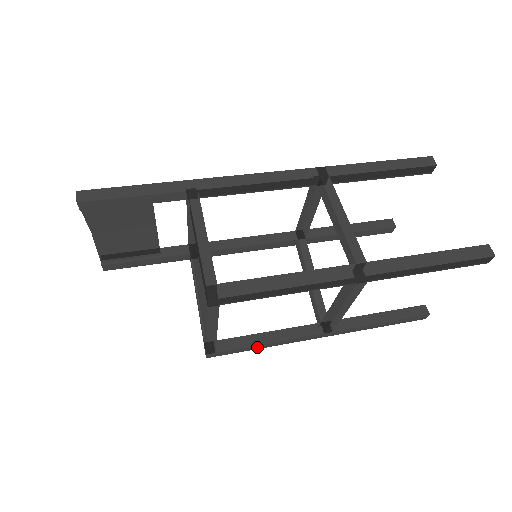
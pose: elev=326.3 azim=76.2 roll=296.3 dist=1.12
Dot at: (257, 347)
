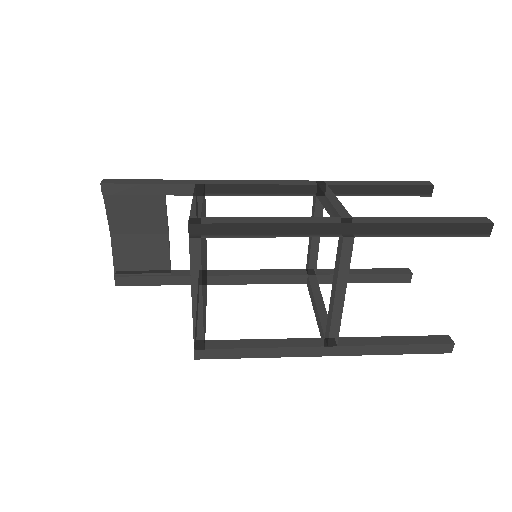
Dot at: (251, 353)
